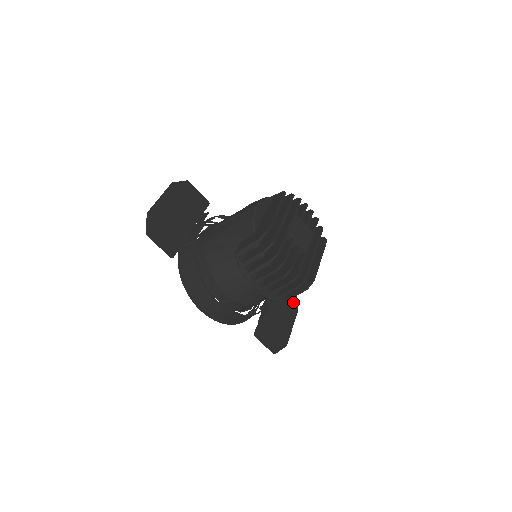
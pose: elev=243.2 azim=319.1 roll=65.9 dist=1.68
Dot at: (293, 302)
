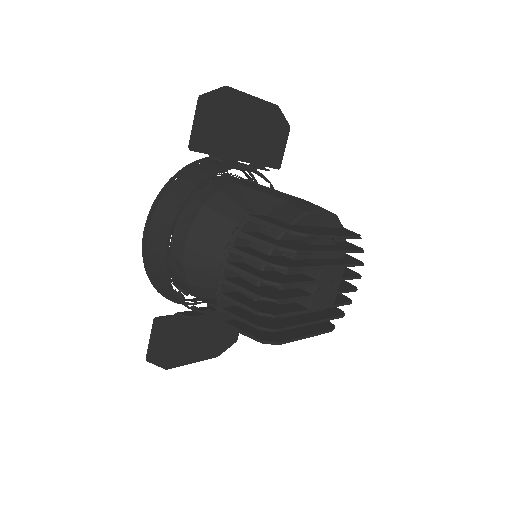
Dot at: (224, 344)
